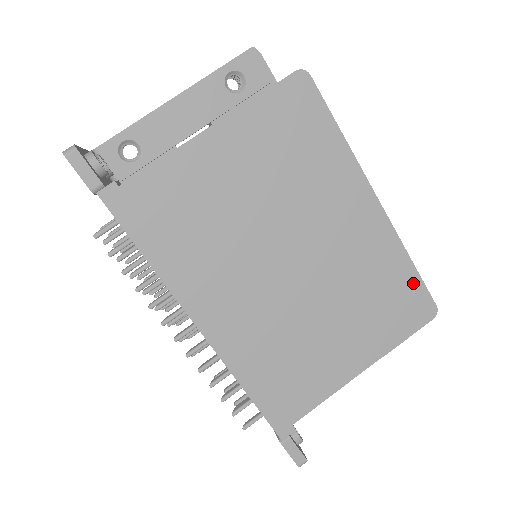
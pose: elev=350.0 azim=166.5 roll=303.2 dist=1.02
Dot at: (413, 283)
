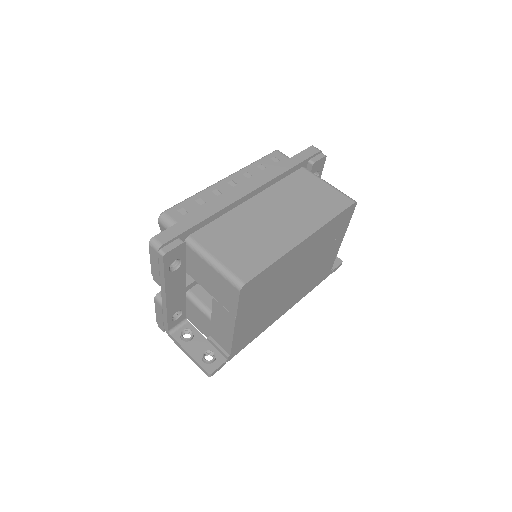
Dot at: (340, 217)
